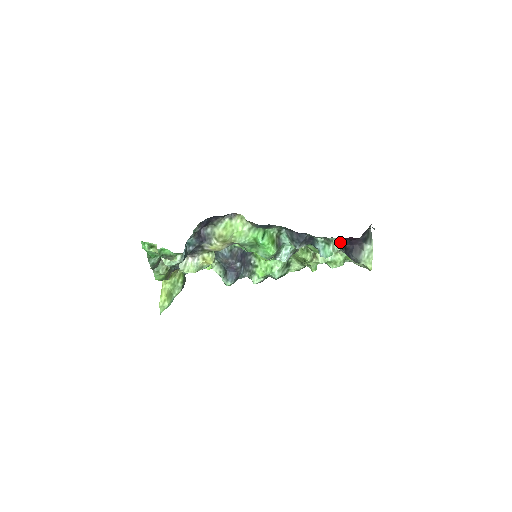
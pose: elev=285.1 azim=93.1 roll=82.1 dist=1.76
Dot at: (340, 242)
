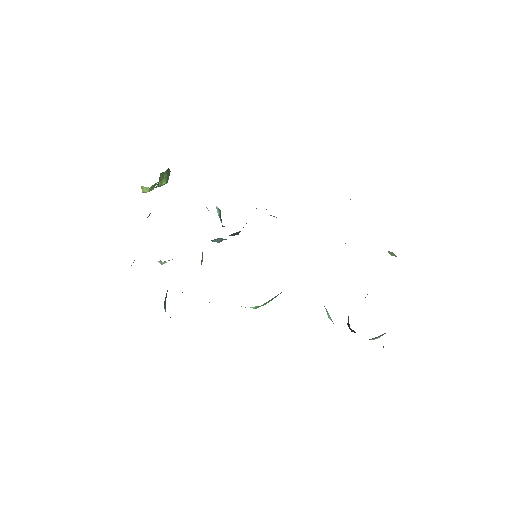
Dot at: occluded
